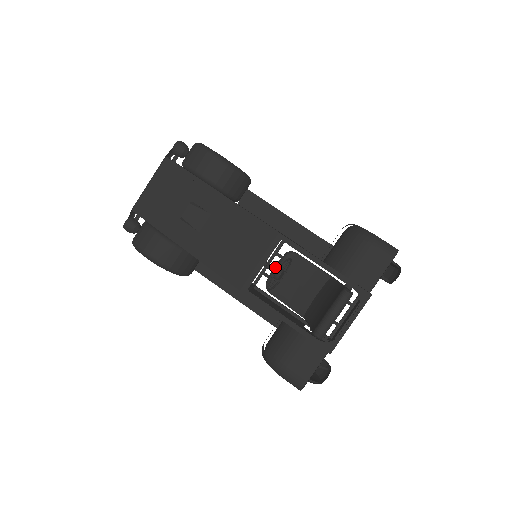
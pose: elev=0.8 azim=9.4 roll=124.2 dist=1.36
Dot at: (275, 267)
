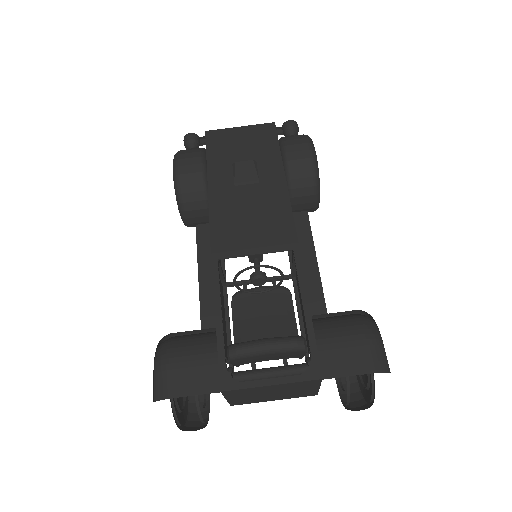
Dot at: (260, 286)
